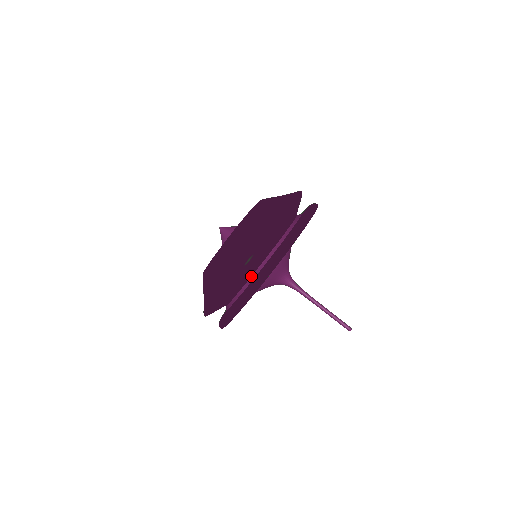
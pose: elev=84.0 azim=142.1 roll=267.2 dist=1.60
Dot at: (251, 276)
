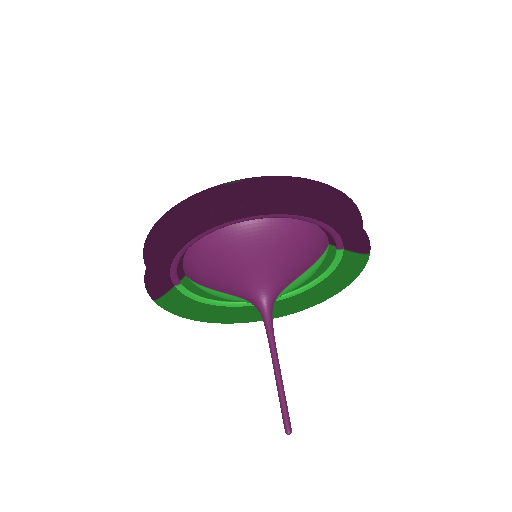
Dot at: (224, 223)
